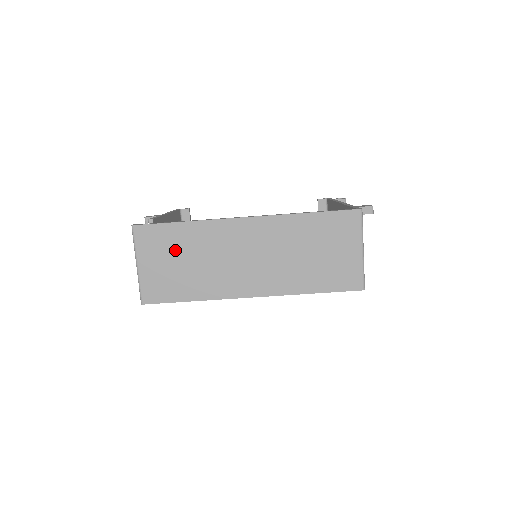
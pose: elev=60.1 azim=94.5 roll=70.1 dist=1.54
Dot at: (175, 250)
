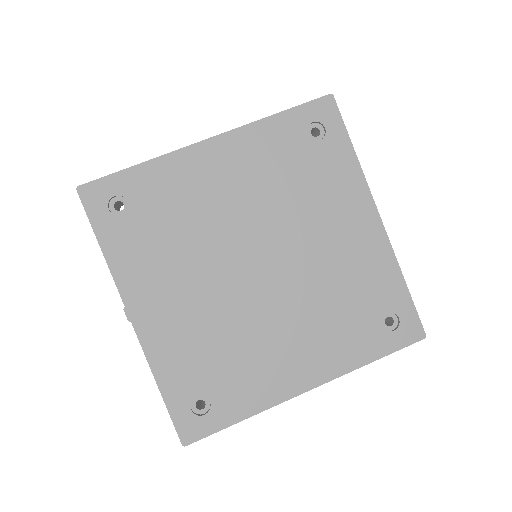
Dot at: occluded
